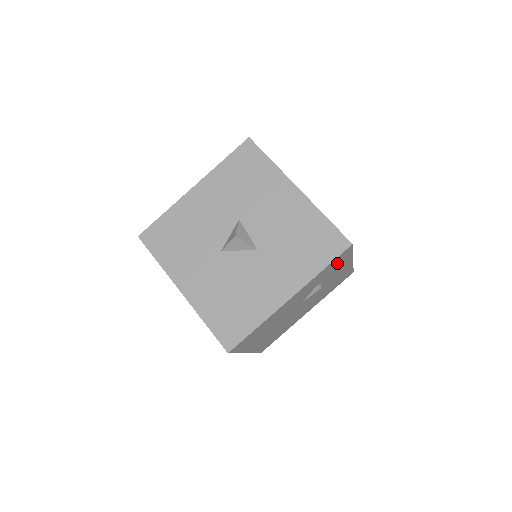
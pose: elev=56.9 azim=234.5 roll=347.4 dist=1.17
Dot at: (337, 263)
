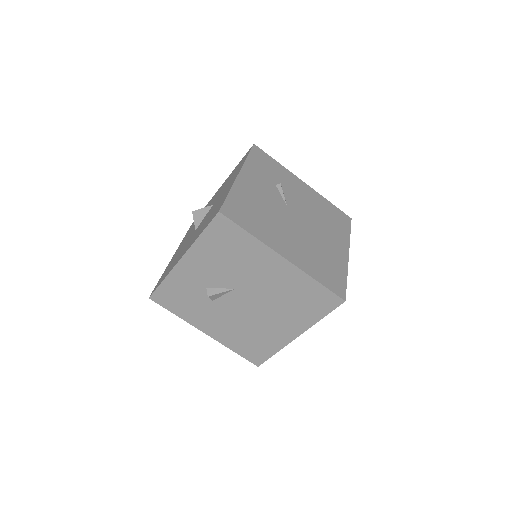
Dot at: (267, 164)
